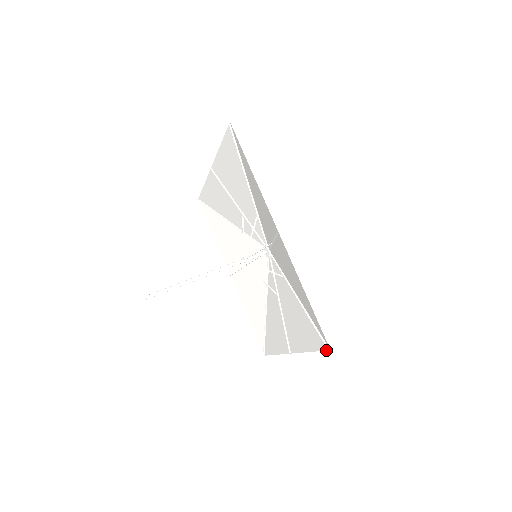
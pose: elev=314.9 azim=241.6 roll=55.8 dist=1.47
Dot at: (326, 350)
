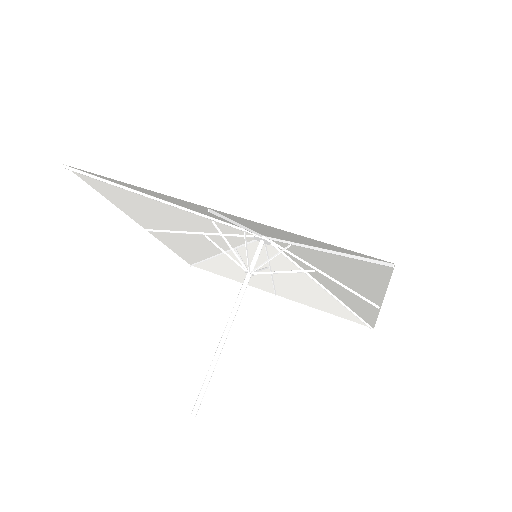
Dot at: occluded
